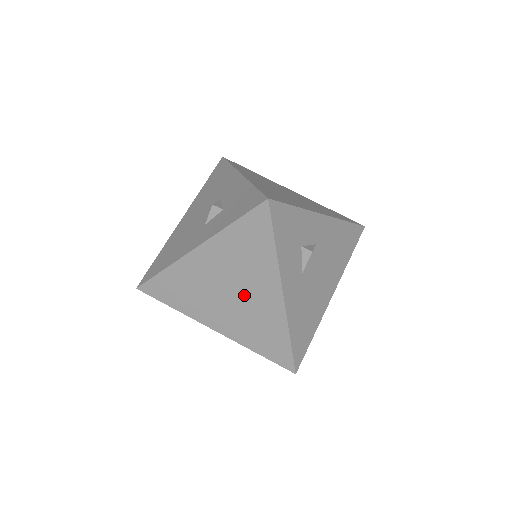
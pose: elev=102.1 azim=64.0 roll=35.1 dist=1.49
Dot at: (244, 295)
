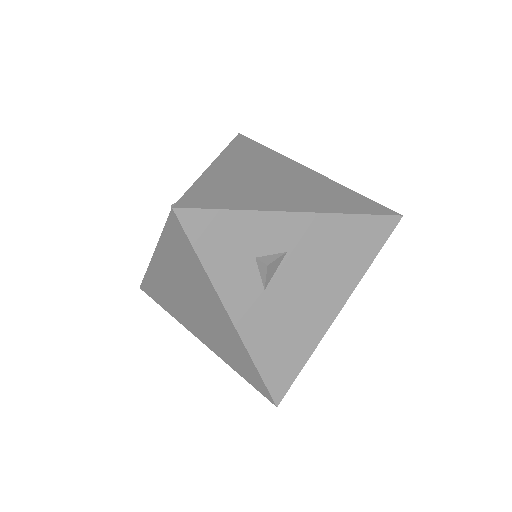
Dot at: (203, 311)
